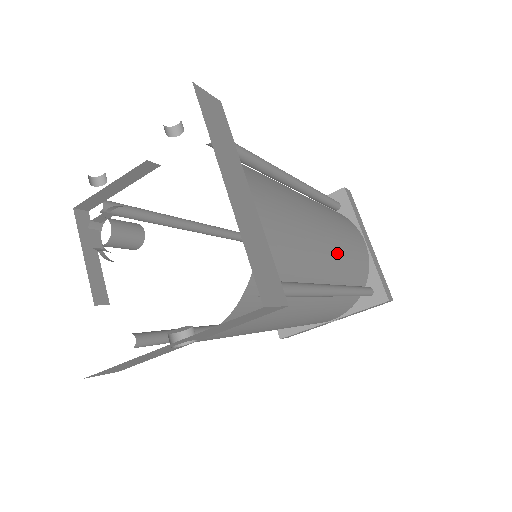
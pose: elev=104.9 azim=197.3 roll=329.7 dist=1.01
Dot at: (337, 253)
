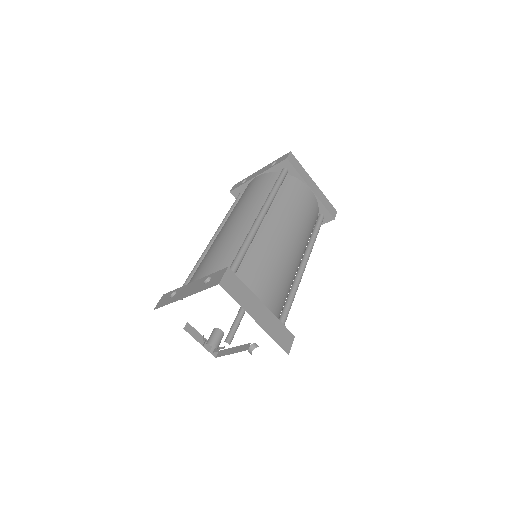
Dot at: (300, 241)
